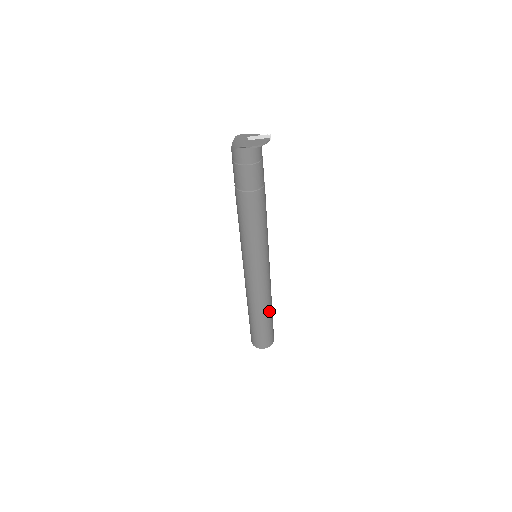
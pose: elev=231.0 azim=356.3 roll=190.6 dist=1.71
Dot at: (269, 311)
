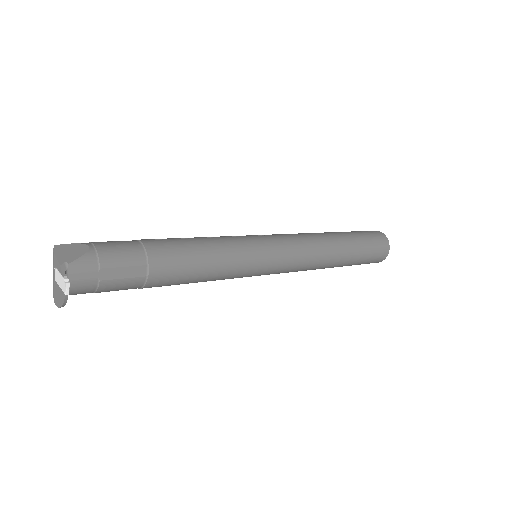
Dot at: (336, 266)
